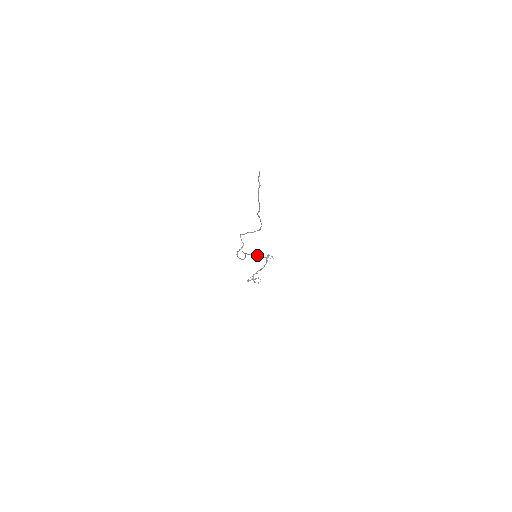
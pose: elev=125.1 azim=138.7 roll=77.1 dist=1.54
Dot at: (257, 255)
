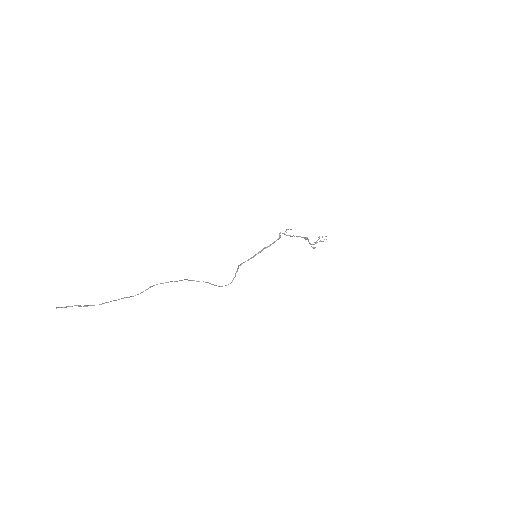
Dot at: (265, 247)
